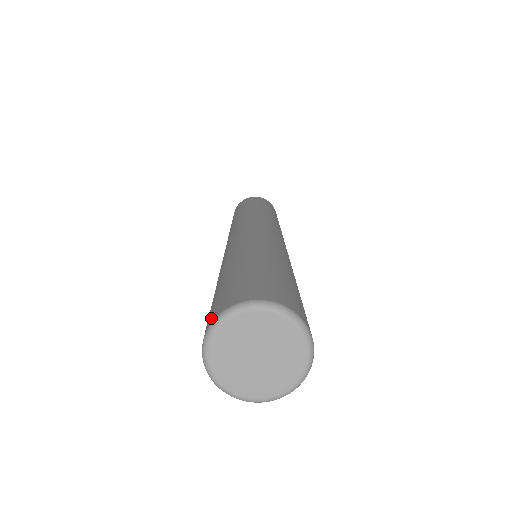
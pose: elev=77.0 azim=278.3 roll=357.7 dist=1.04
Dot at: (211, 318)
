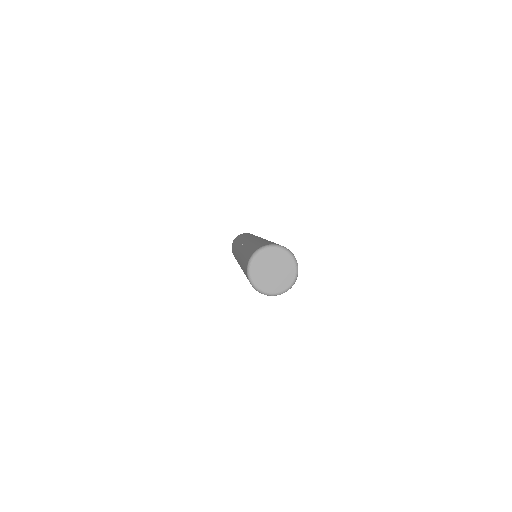
Dot at: (263, 245)
